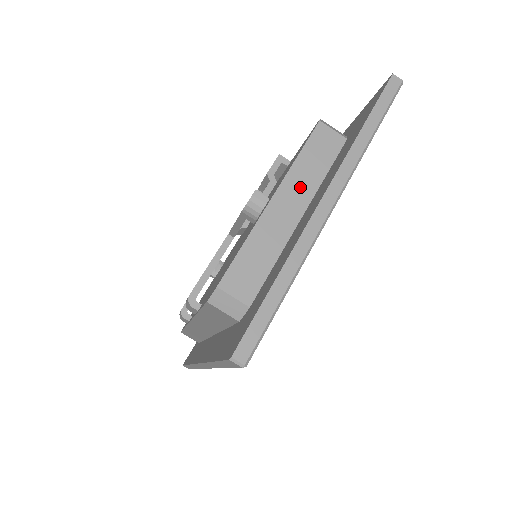
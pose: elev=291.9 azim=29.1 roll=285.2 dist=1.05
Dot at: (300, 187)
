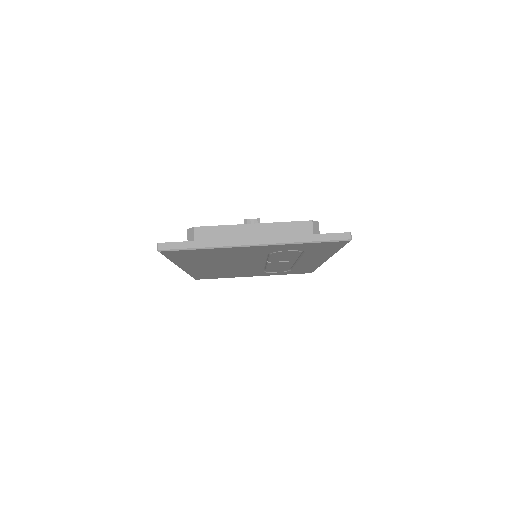
Dot at: (268, 233)
